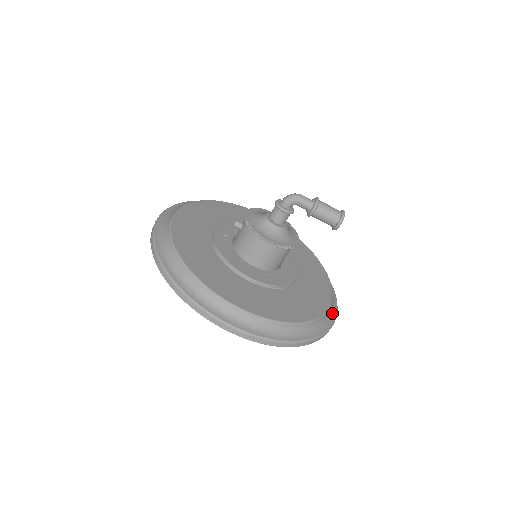
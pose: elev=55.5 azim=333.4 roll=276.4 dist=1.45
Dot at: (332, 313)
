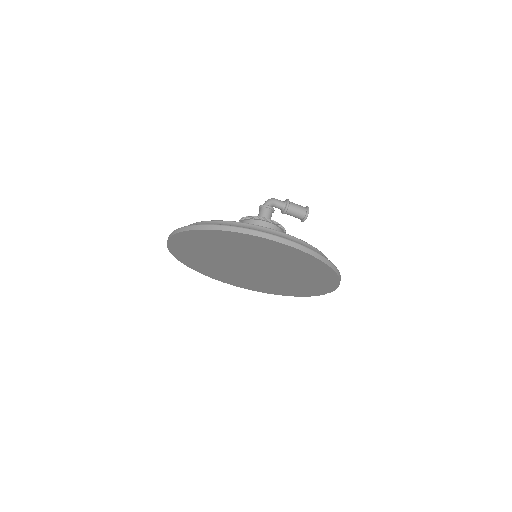
Dot at: occluded
